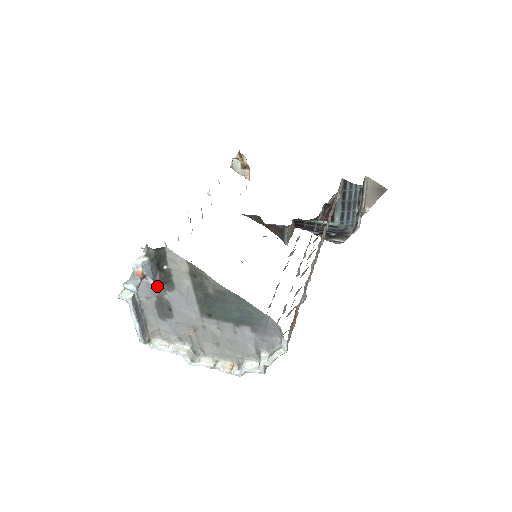
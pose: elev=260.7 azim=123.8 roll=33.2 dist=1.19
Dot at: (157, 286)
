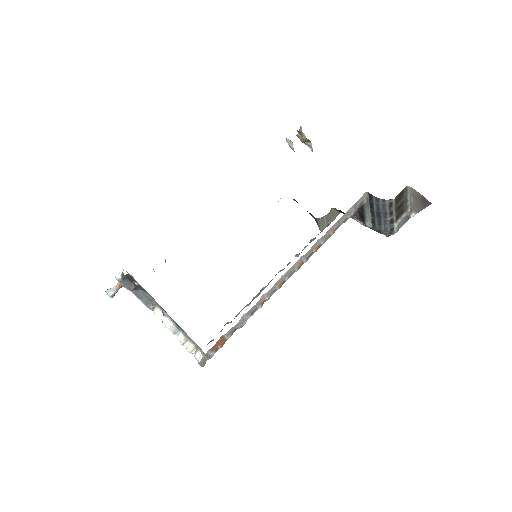
Dot at: occluded
